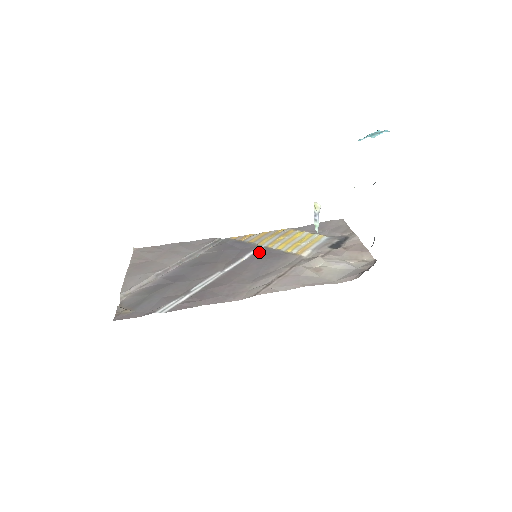
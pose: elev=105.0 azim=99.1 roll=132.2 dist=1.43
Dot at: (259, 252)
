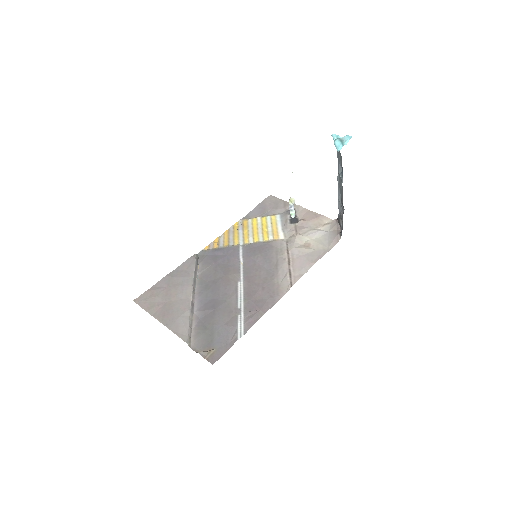
Dot at: (245, 251)
